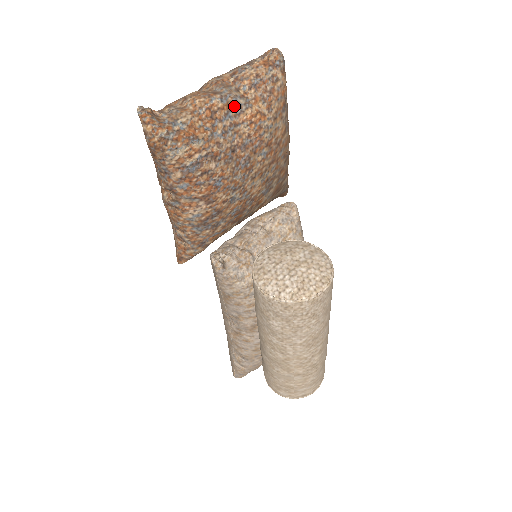
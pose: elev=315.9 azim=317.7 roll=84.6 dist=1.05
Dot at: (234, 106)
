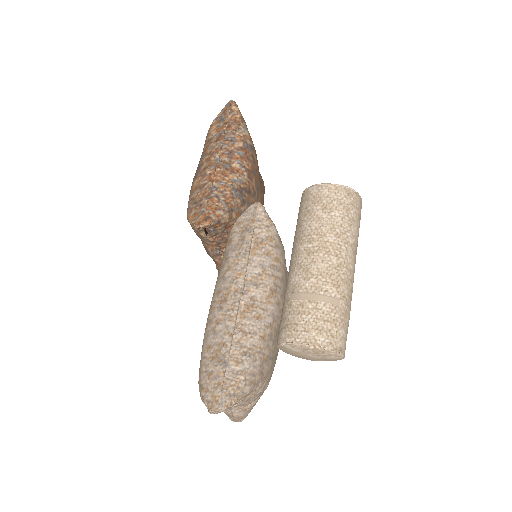
Dot at: occluded
